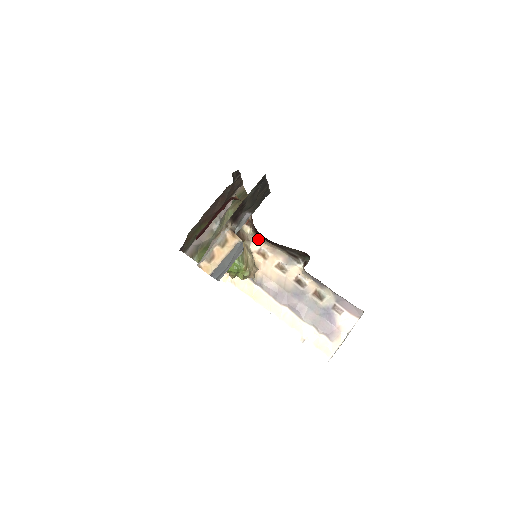
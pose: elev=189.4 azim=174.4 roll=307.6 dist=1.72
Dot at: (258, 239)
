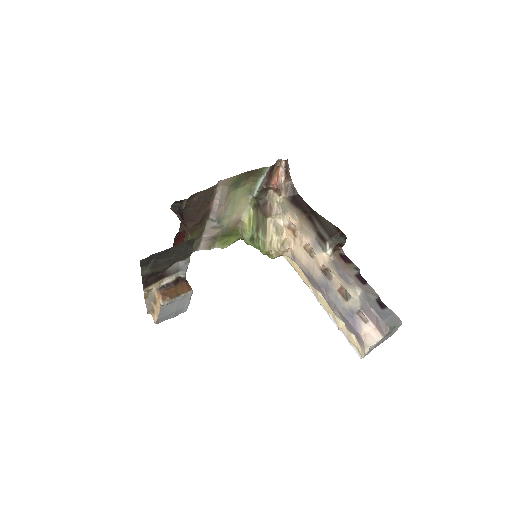
Dot at: (287, 211)
